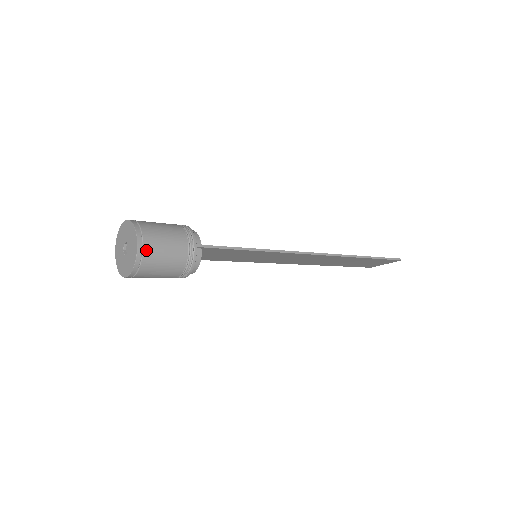
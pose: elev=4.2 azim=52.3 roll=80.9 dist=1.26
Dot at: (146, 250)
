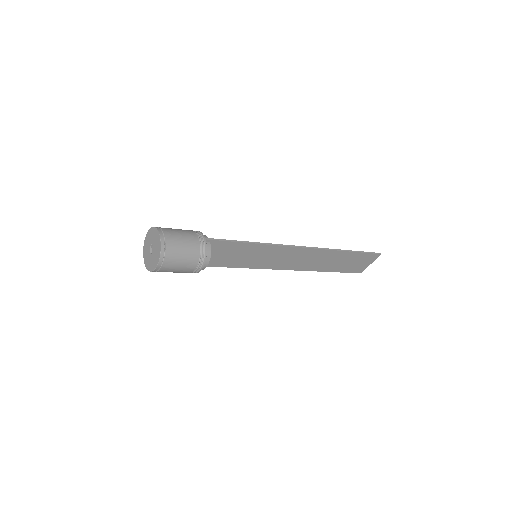
Dot at: (167, 240)
